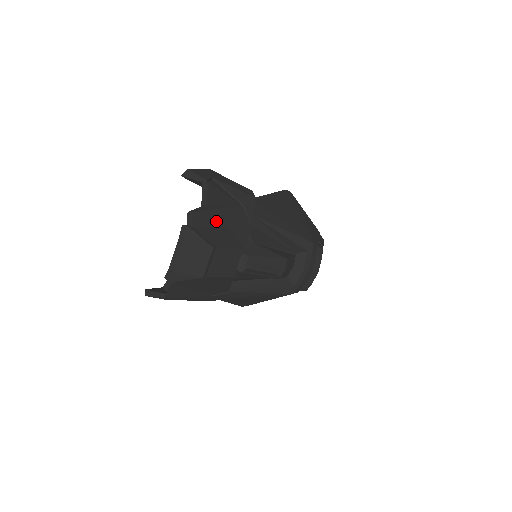
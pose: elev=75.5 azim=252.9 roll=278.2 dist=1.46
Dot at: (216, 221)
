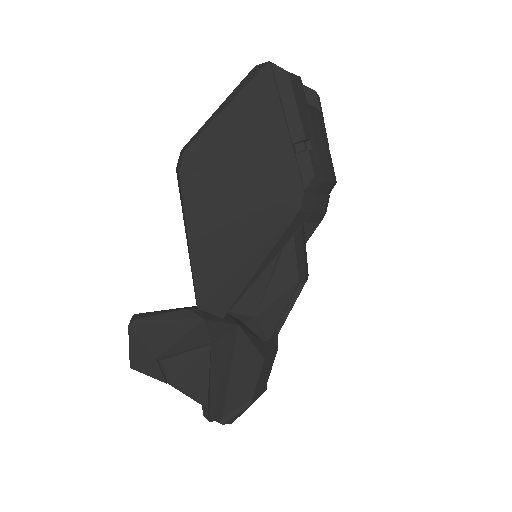
Dot at: (222, 388)
